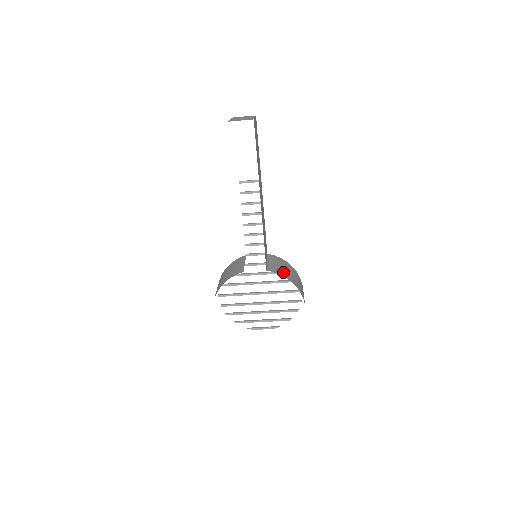
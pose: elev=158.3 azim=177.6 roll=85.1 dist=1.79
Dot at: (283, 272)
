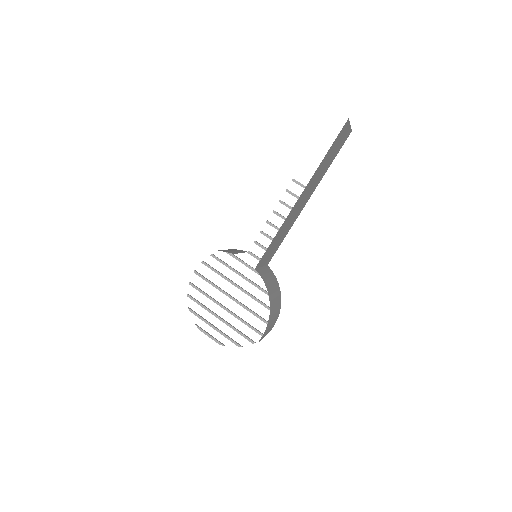
Dot at: (269, 285)
